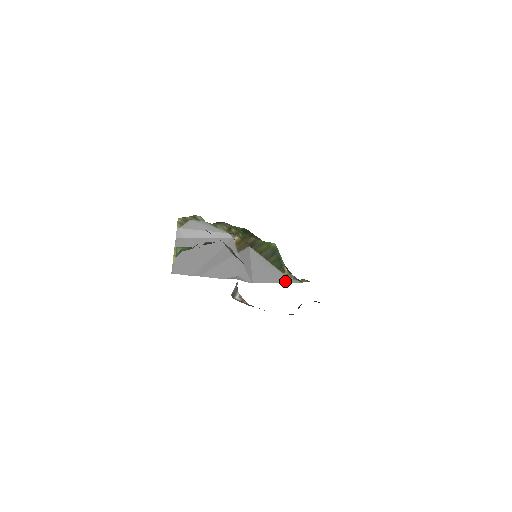
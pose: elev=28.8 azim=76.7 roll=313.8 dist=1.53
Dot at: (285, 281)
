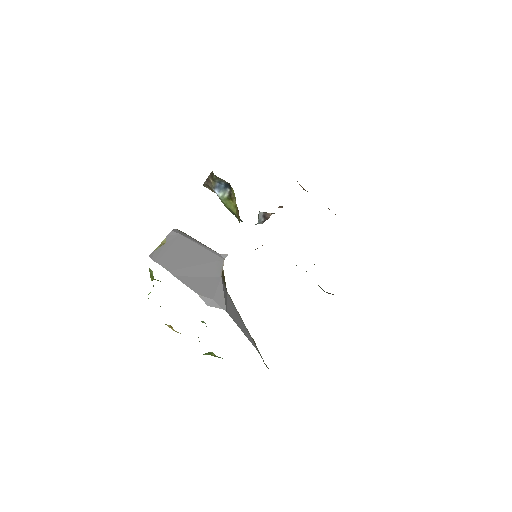
Dot at: (252, 343)
